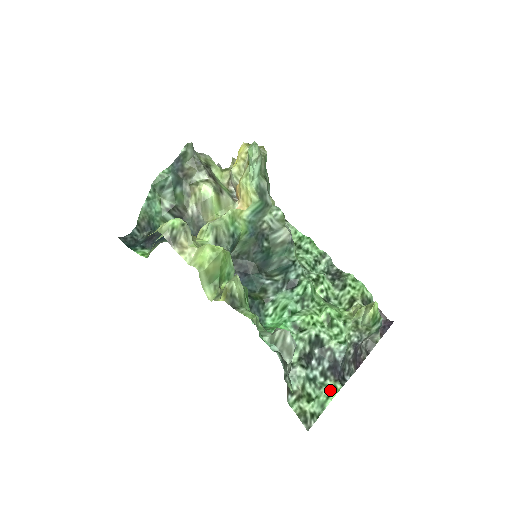
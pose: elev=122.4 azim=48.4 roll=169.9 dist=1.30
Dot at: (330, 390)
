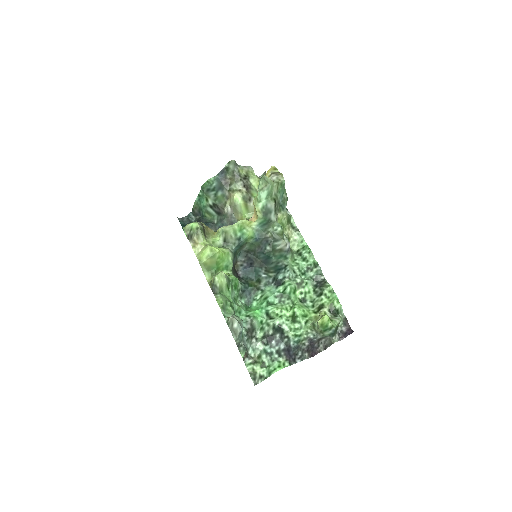
Dot at: (279, 365)
